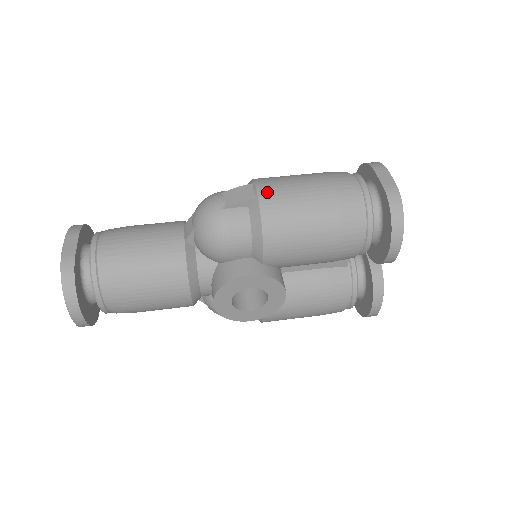
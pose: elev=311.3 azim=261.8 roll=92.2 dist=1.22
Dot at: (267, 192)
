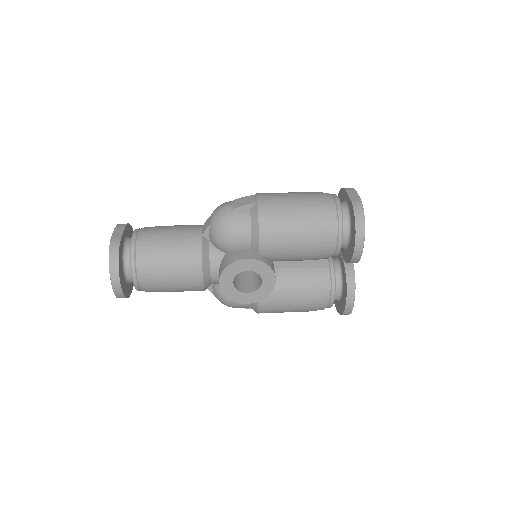
Dot at: (264, 199)
